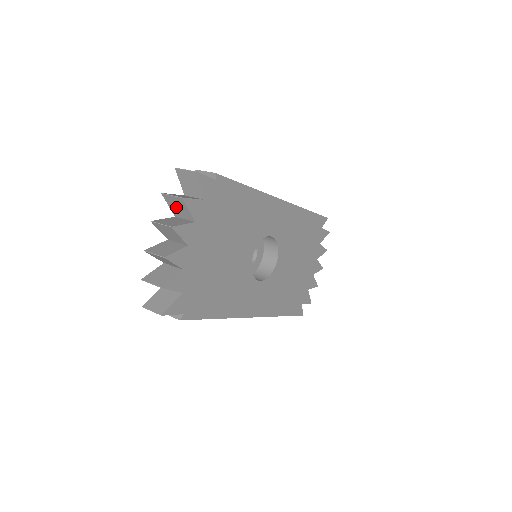
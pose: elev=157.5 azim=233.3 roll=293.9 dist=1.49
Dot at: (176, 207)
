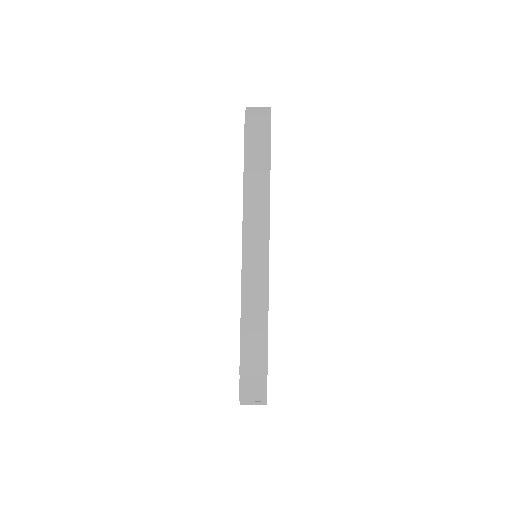
Dot at: occluded
